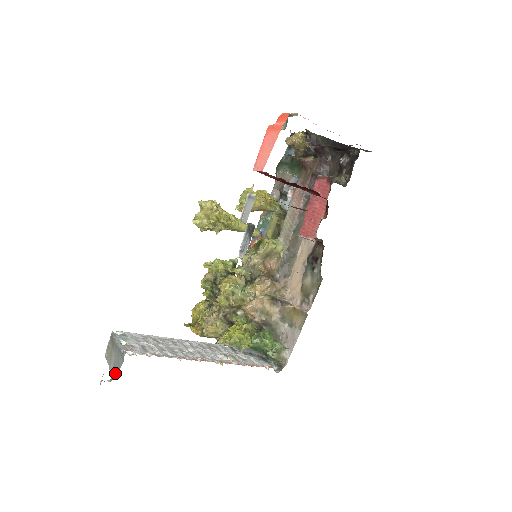
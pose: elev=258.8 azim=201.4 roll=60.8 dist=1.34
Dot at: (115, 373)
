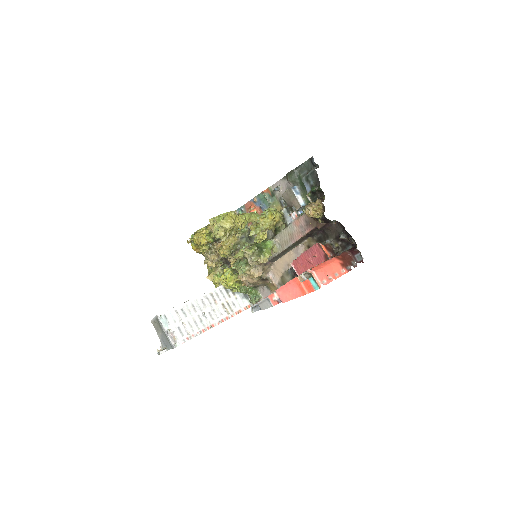
Dot at: (164, 344)
